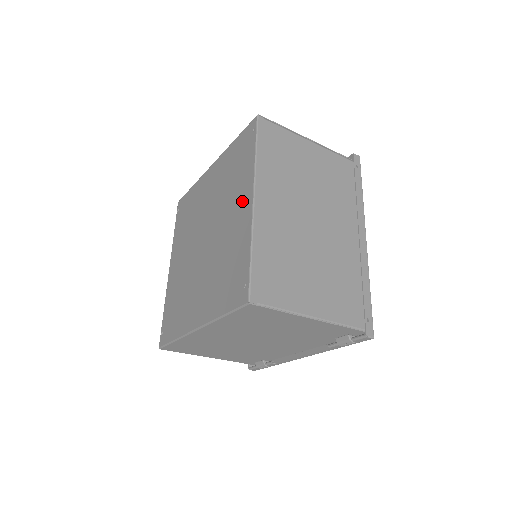
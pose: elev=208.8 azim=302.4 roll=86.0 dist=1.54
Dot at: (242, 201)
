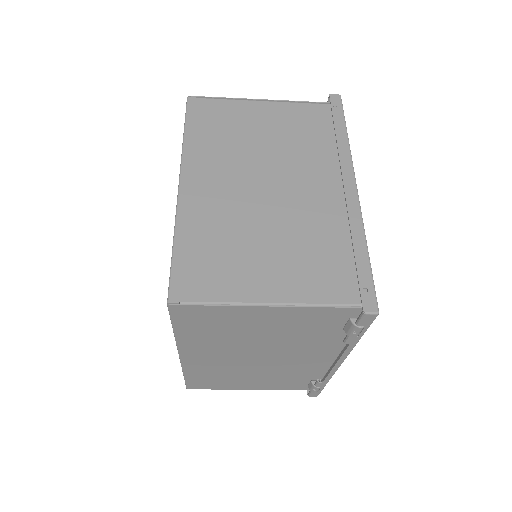
Dot at: occluded
